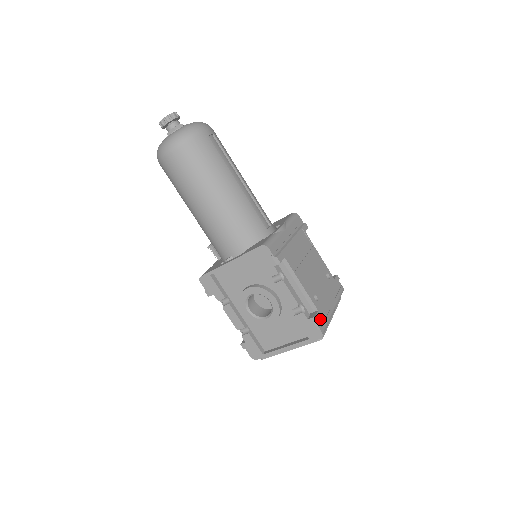
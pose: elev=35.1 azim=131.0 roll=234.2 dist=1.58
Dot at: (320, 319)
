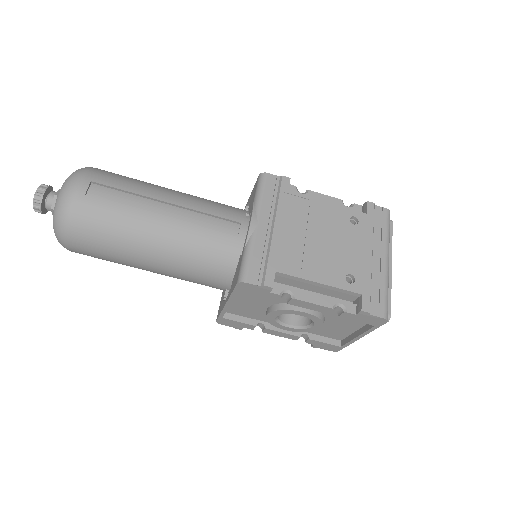
Dot at: (372, 301)
